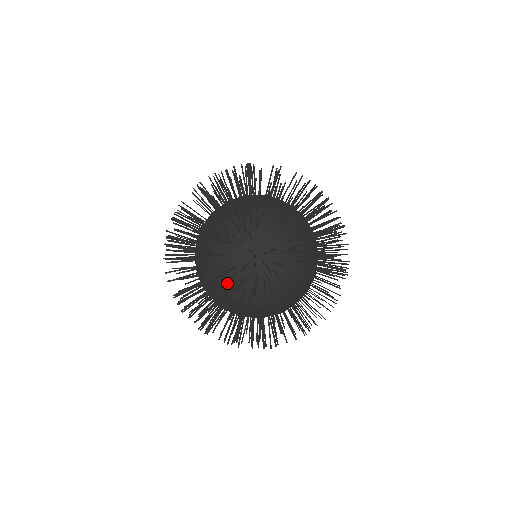
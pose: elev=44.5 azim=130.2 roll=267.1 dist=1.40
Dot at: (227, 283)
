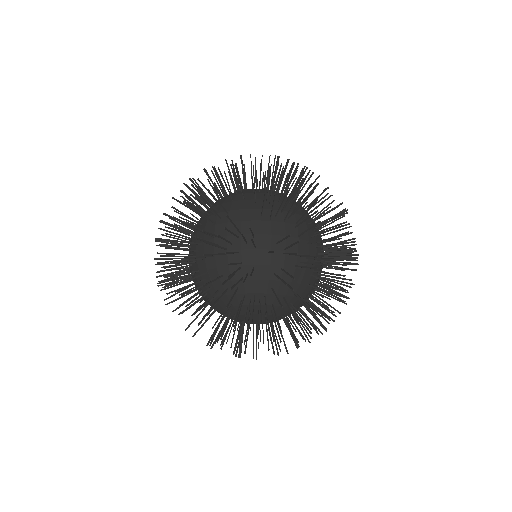
Dot at: occluded
